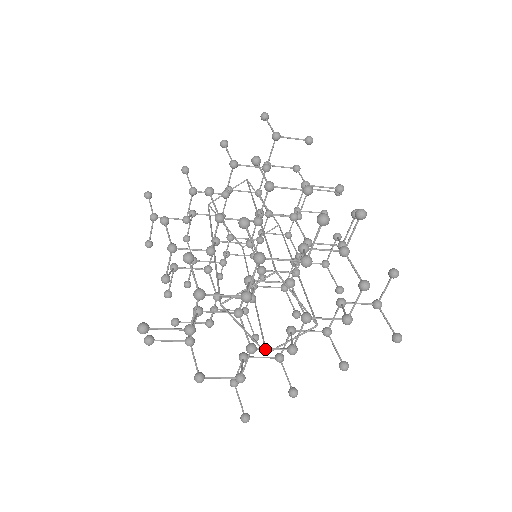
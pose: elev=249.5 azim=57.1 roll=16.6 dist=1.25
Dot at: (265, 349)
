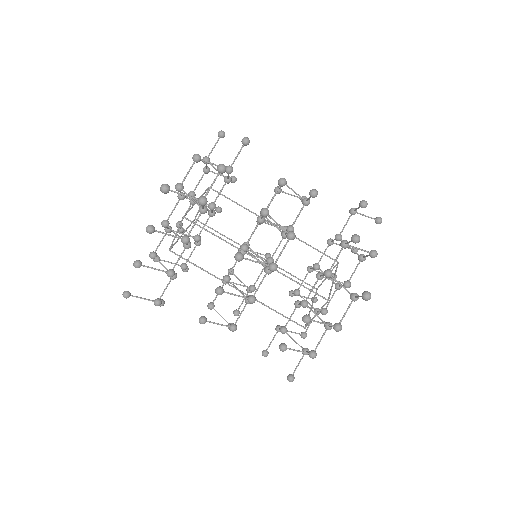
Dot at: occluded
